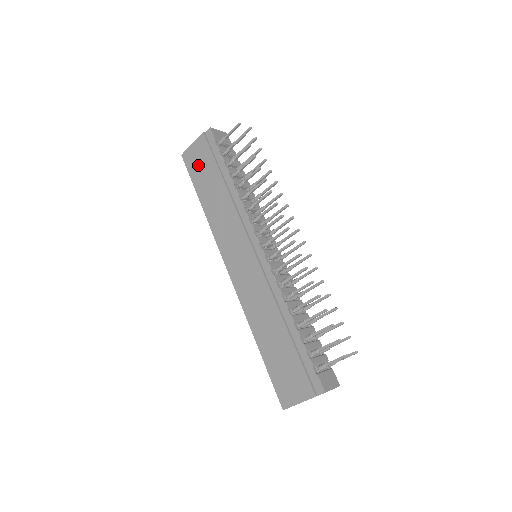
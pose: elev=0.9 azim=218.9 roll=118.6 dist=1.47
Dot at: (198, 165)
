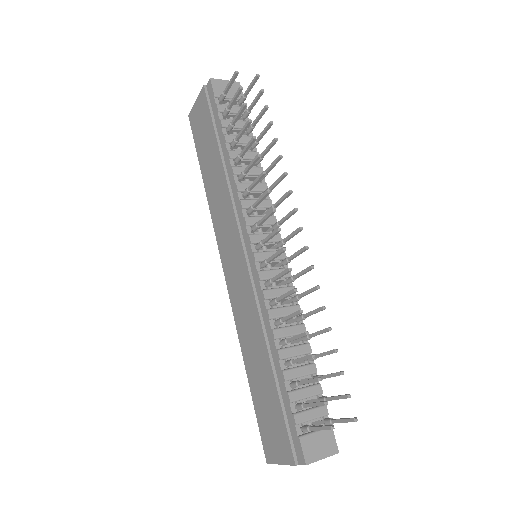
Dot at: (200, 130)
